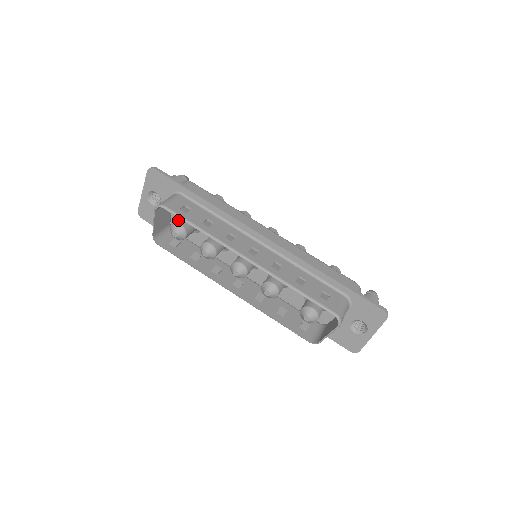
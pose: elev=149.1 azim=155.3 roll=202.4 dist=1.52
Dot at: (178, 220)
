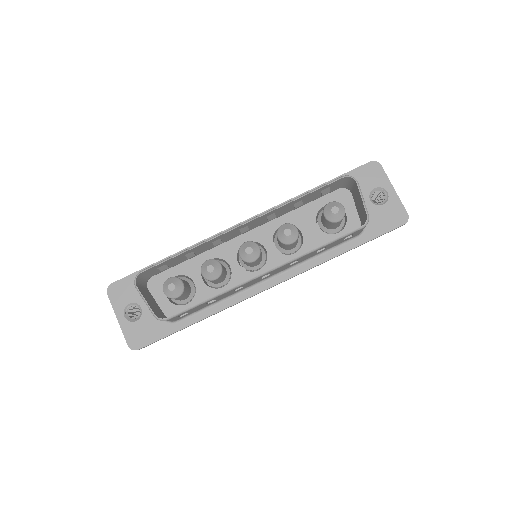
Dot at: occluded
